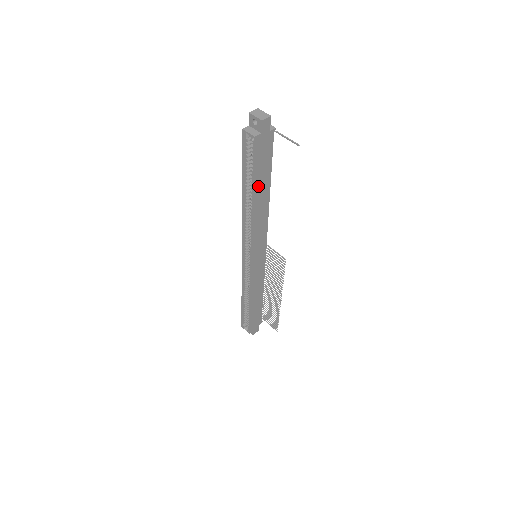
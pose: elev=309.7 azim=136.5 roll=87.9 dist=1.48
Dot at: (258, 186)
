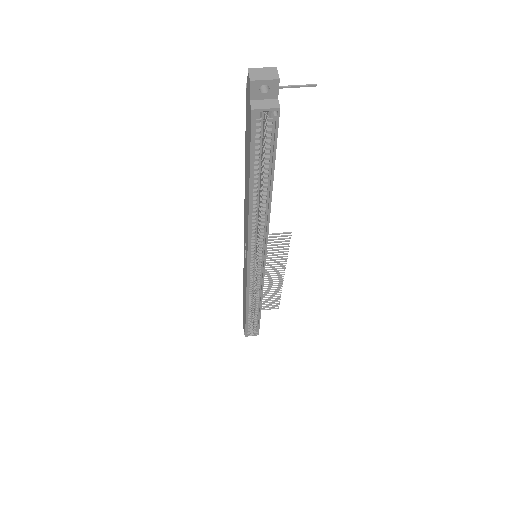
Dot at: occluded
